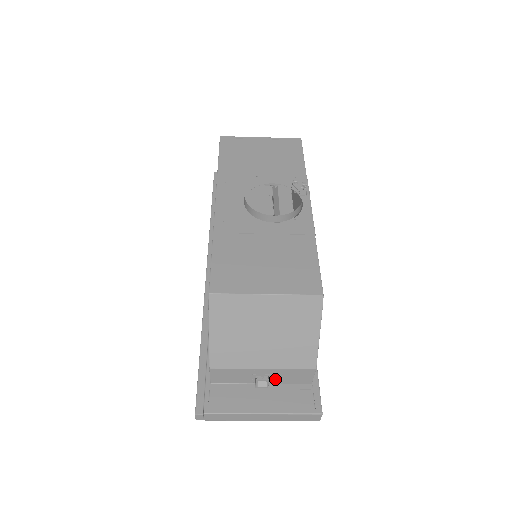
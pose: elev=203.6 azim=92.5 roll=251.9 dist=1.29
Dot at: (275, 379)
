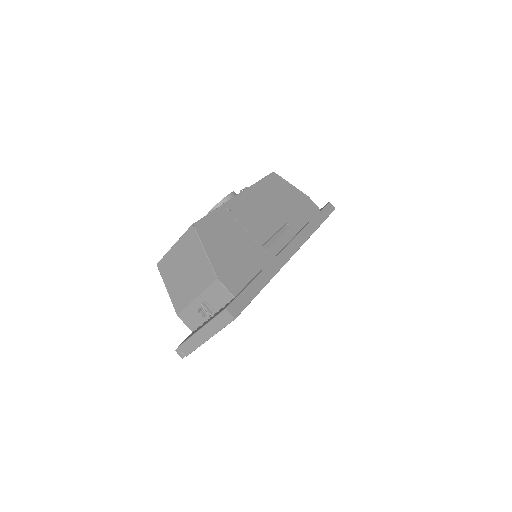
Dot at: (213, 306)
